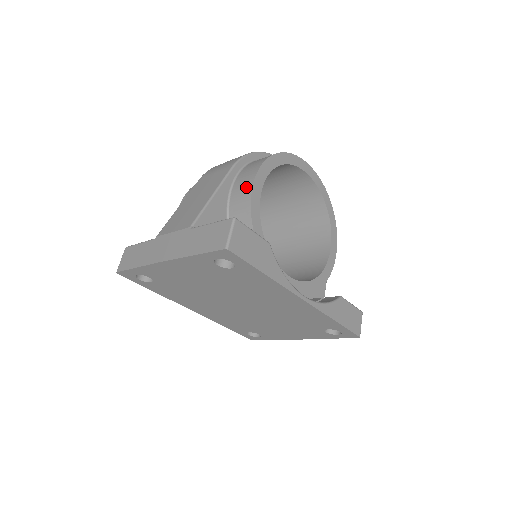
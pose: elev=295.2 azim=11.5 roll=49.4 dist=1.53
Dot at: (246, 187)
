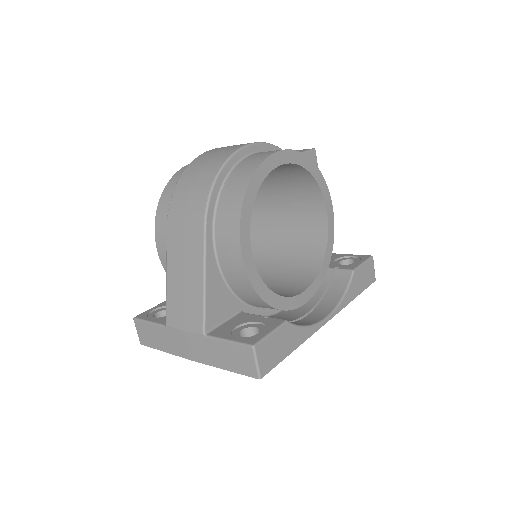
Dot at: (235, 259)
